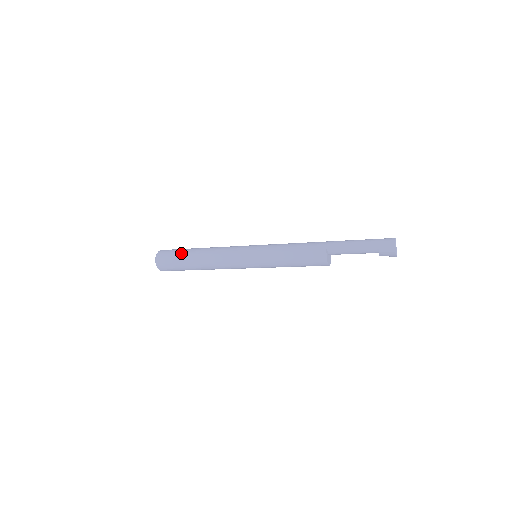
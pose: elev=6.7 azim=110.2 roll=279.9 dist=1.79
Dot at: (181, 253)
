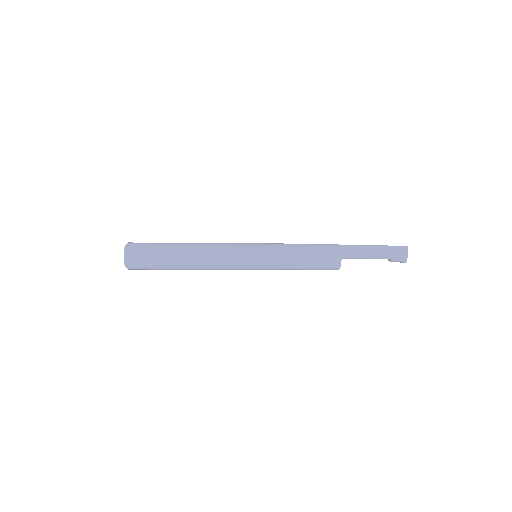
Dot at: (162, 254)
